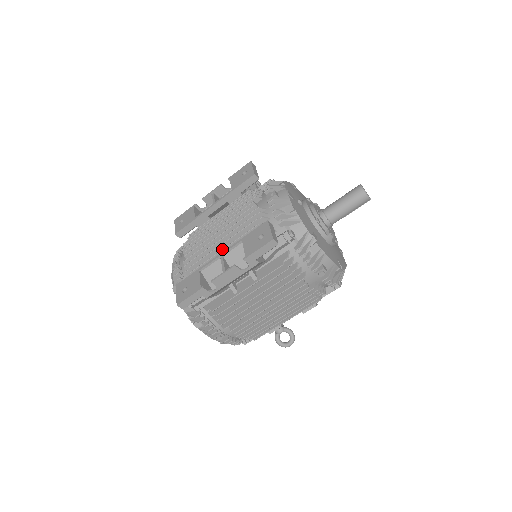
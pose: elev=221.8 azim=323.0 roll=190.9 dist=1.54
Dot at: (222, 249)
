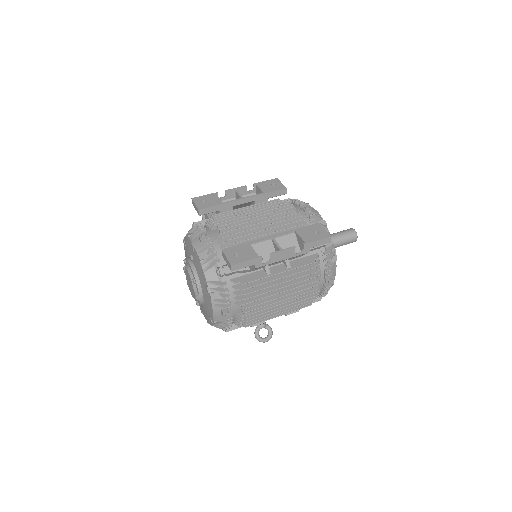
Dot at: (267, 234)
